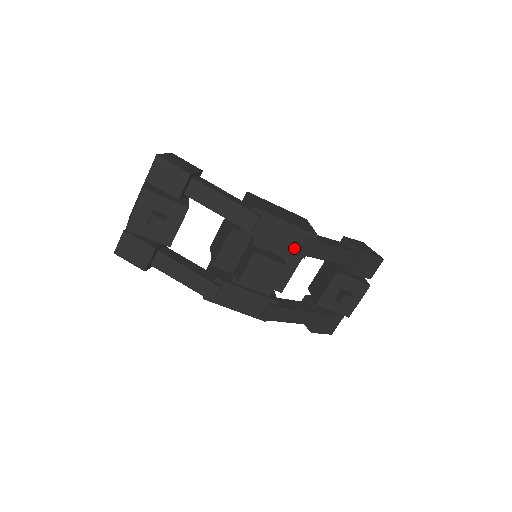
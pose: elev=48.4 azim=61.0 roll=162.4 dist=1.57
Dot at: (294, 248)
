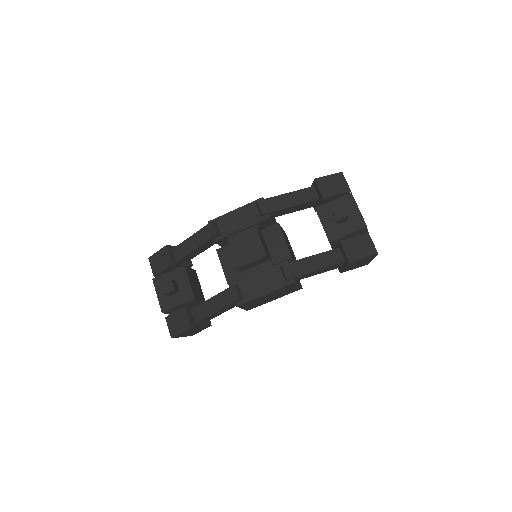
Dot at: (257, 218)
